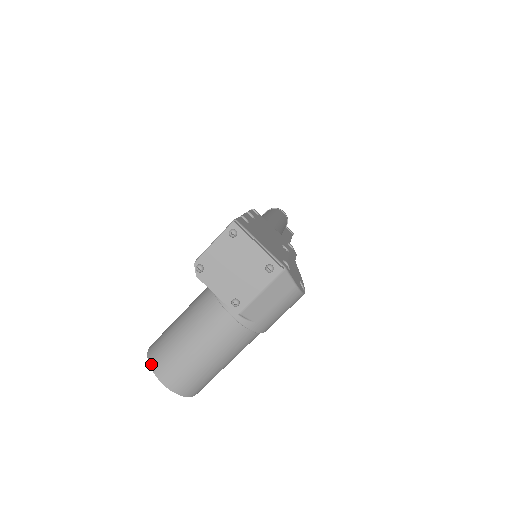
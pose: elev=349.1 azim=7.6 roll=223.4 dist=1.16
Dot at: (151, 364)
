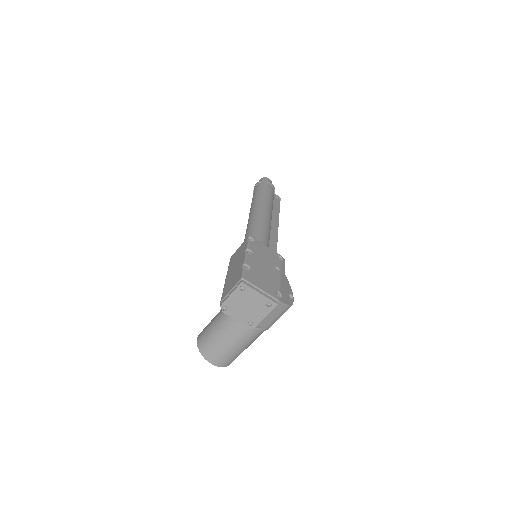
Dot at: (202, 353)
